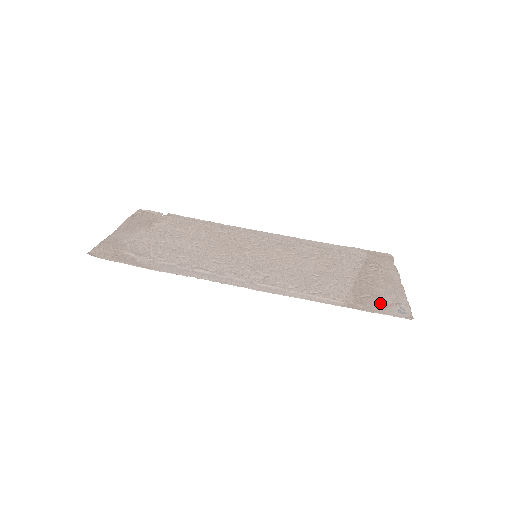
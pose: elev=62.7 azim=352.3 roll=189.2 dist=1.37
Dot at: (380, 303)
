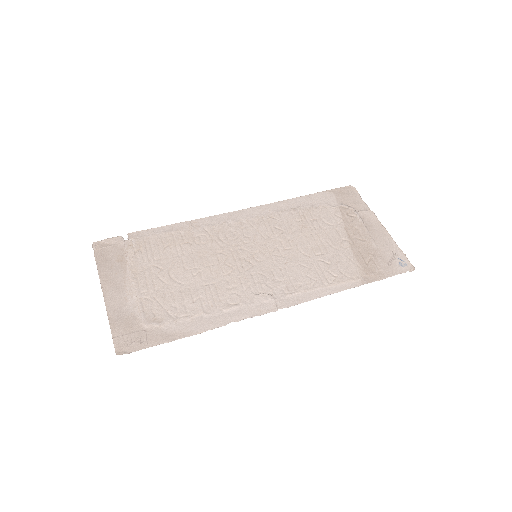
Dot at: (383, 263)
